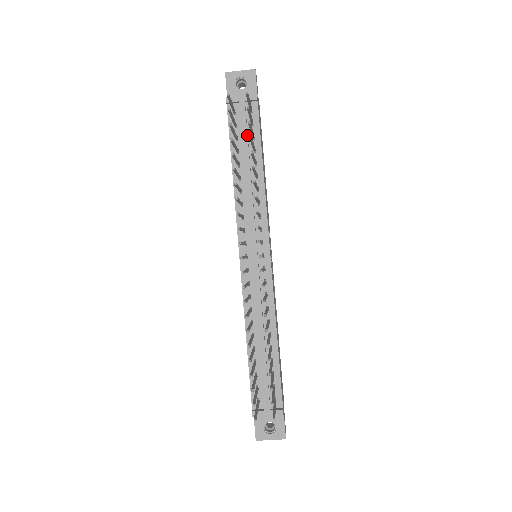
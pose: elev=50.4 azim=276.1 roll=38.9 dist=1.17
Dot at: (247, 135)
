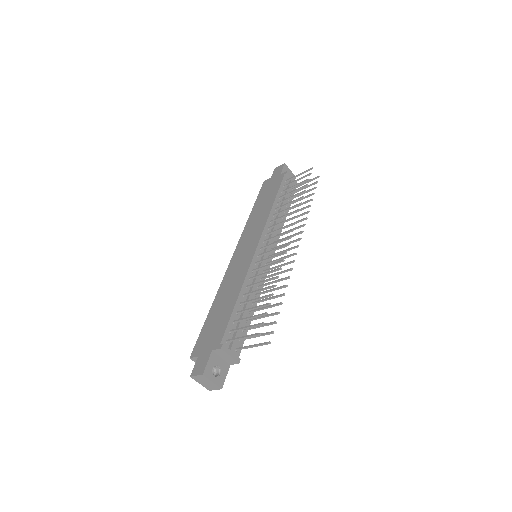
Dot at: occluded
